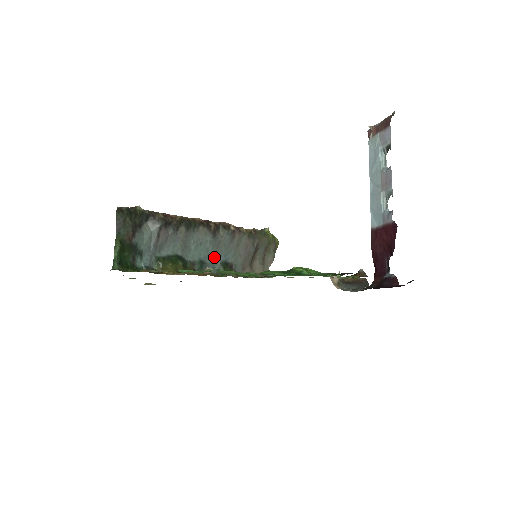
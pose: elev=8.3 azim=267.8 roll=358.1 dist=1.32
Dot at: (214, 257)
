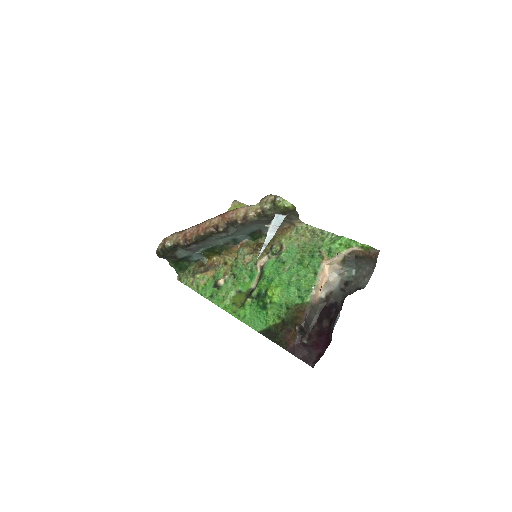
Dot at: (241, 234)
